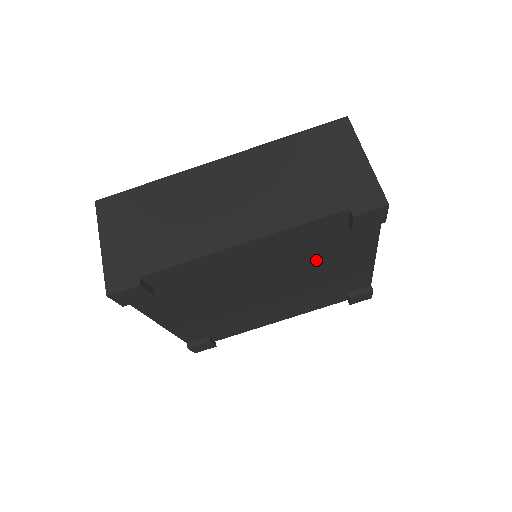
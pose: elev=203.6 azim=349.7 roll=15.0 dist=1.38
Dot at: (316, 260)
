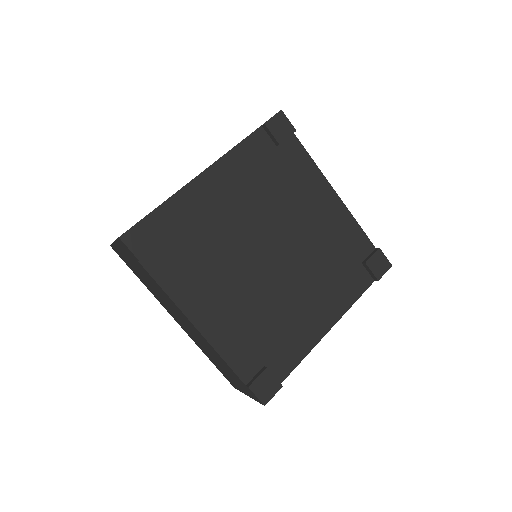
Dot at: (284, 198)
